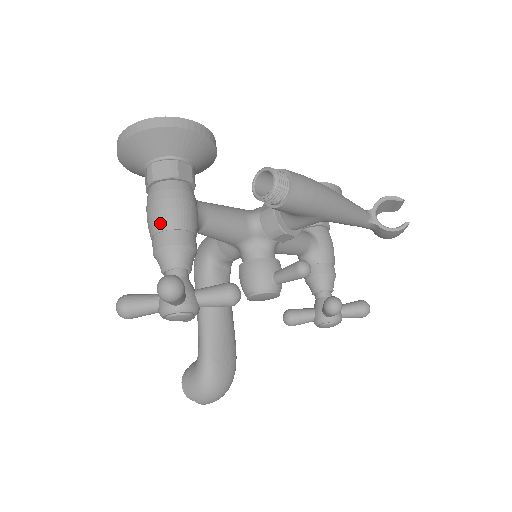
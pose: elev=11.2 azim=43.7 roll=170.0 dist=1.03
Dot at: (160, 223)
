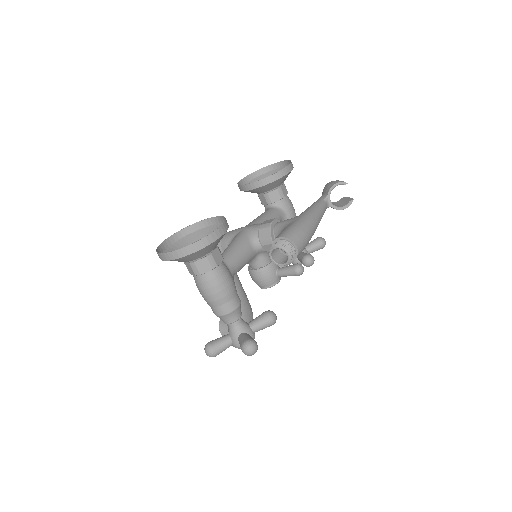
Dot at: (218, 301)
